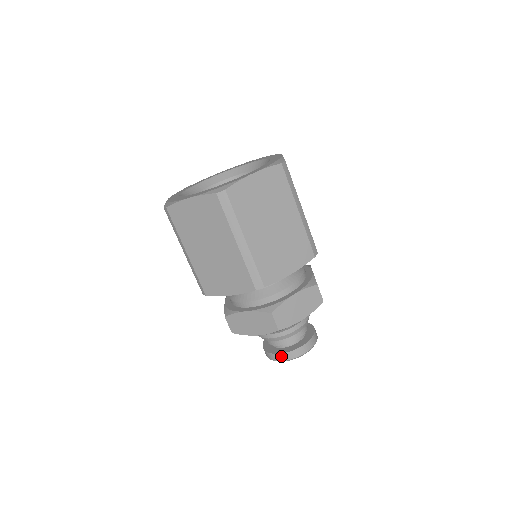
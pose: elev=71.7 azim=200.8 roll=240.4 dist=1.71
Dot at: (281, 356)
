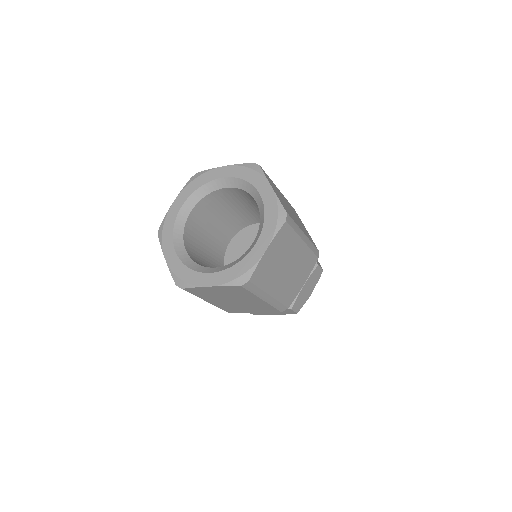
Dot at: occluded
